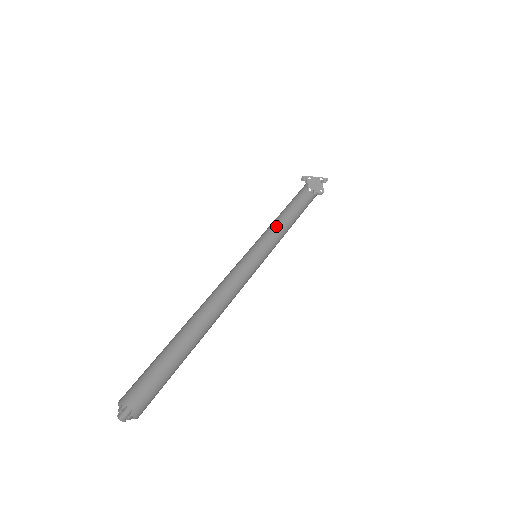
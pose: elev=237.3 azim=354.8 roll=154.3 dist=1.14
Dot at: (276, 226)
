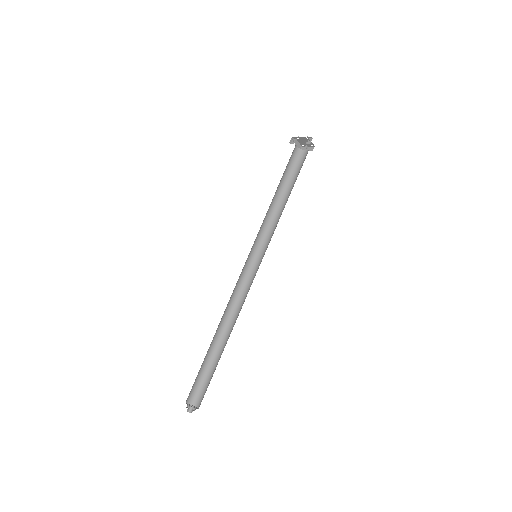
Dot at: (272, 210)
